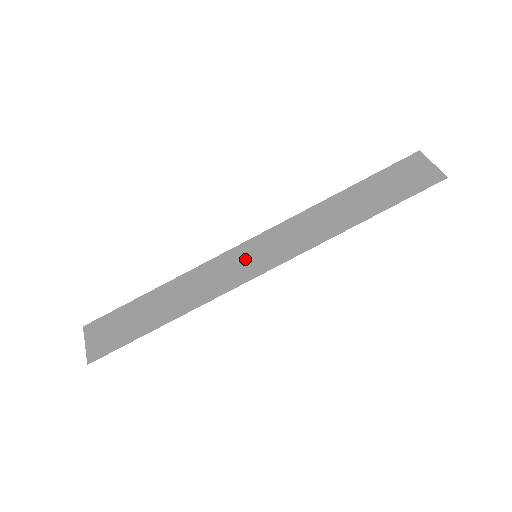
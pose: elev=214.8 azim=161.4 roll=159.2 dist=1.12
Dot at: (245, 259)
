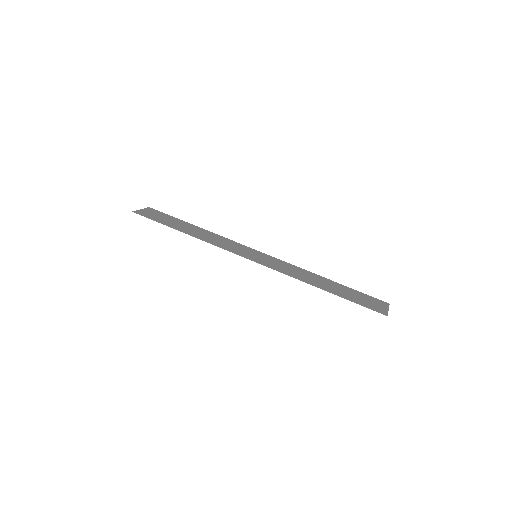
Dot at: (250, 252)
